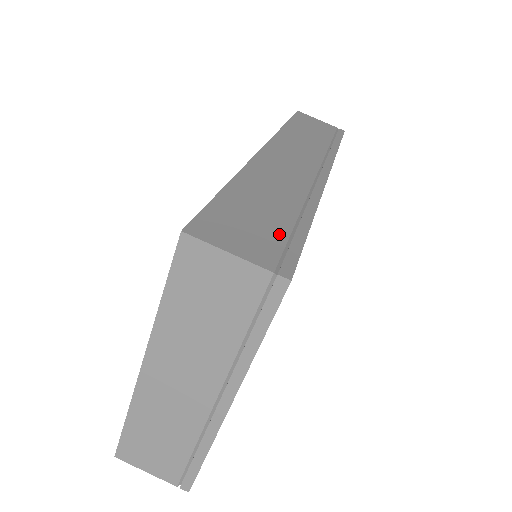
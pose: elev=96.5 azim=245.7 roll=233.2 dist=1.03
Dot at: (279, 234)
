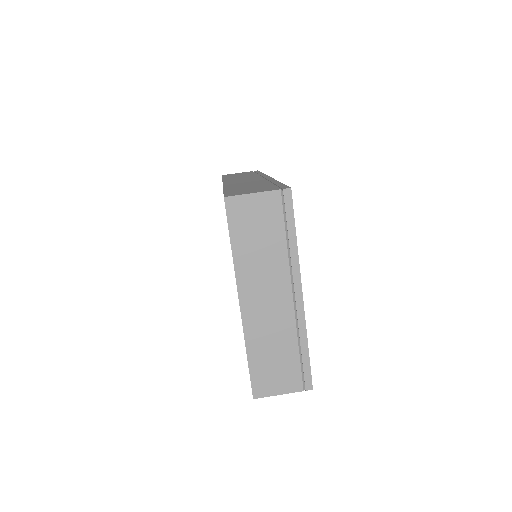
Dot at: (269, 186)
